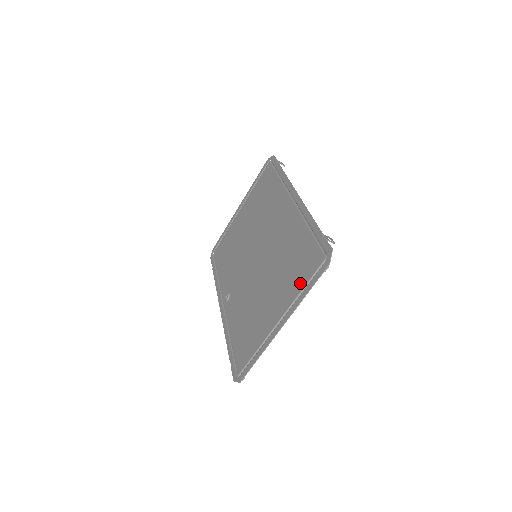
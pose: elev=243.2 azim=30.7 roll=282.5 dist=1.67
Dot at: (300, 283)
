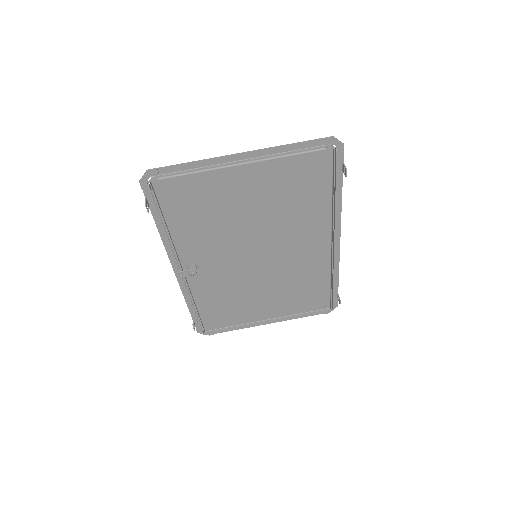
Dot at: (291, 161)
